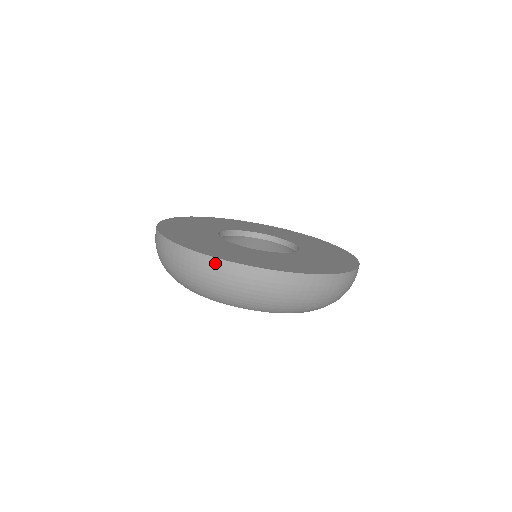
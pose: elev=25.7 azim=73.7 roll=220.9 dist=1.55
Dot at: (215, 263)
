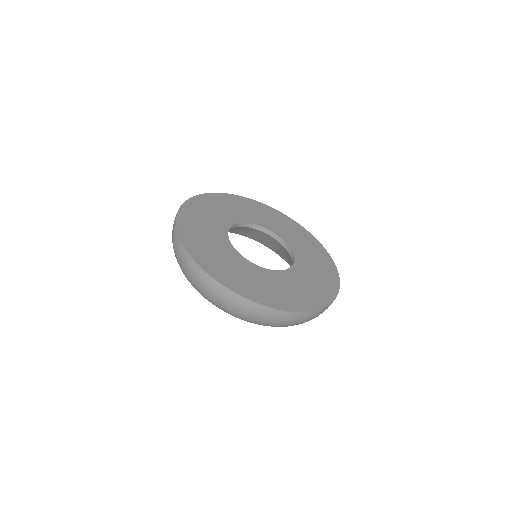
Dot at: (206, 277)
